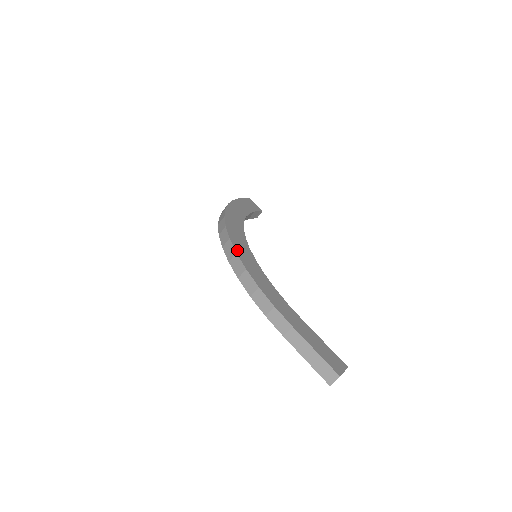
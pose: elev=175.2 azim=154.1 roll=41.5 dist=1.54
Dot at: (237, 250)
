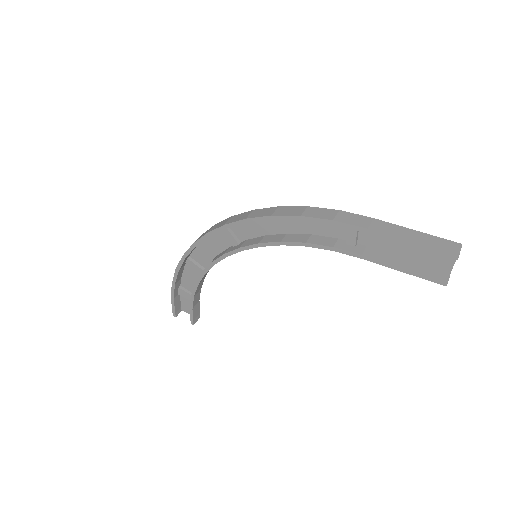
Dot at: occluded
